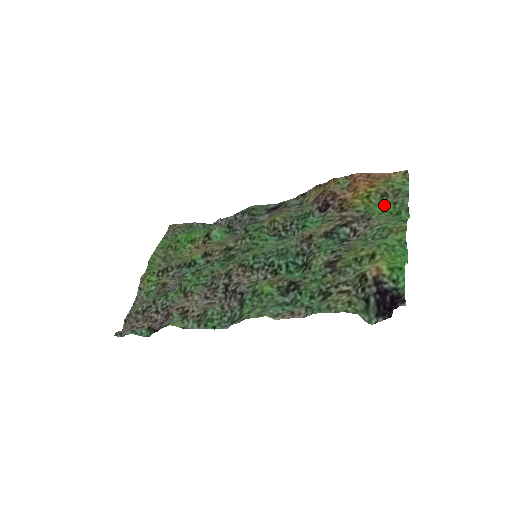
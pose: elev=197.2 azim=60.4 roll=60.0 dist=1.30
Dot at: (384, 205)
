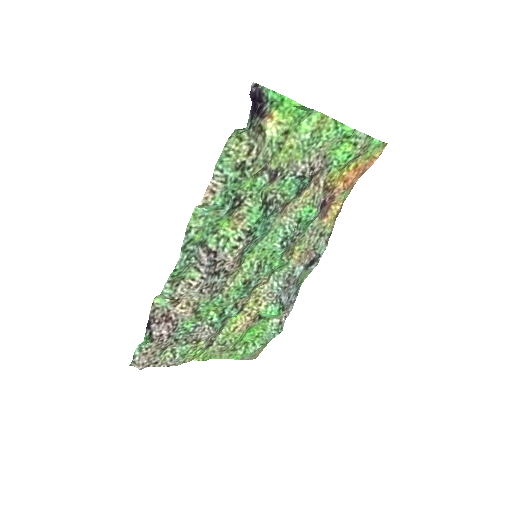
Dot at: (349, 154)
